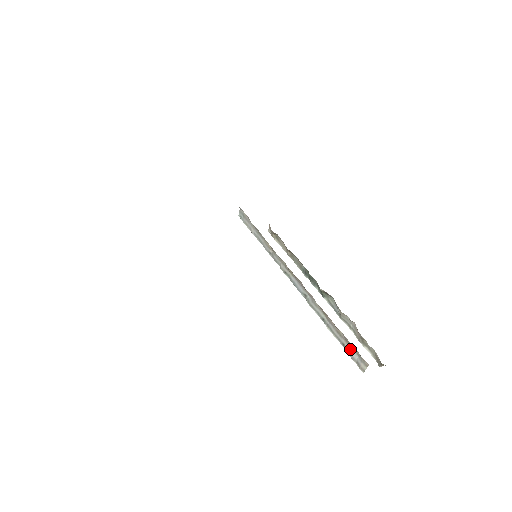
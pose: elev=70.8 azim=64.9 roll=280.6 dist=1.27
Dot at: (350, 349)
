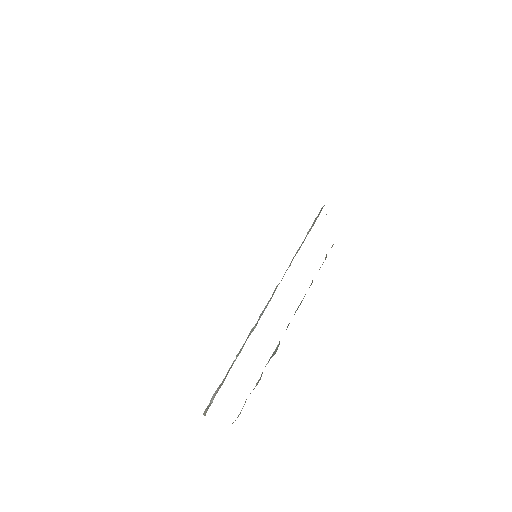
Dot at: (216, 392)
